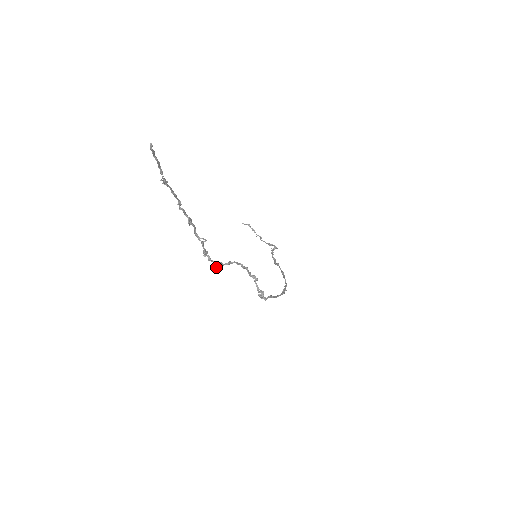
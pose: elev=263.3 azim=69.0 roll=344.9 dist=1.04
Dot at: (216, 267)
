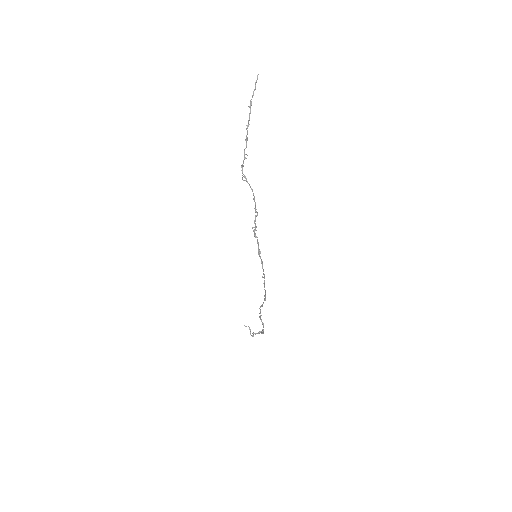
Dot at: (243, 176)
